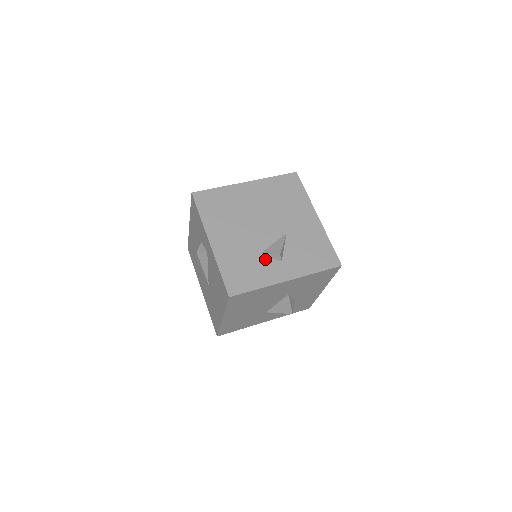
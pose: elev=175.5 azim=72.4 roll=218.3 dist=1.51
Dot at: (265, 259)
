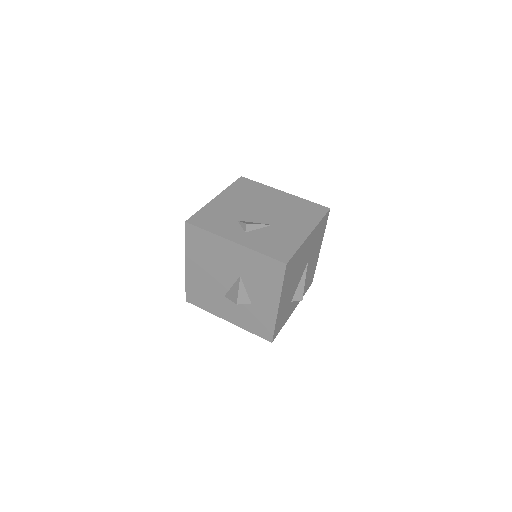
Dot at: (236, 224)
